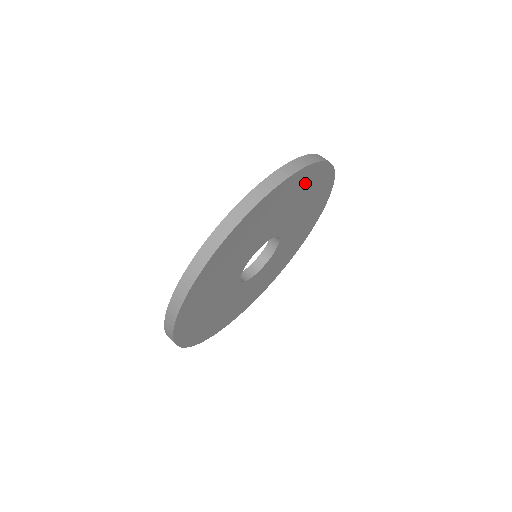
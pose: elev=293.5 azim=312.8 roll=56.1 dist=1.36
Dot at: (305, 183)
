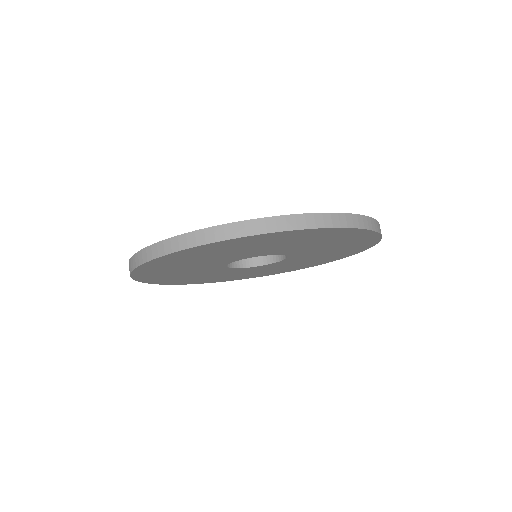
Dot at: (355, 240)
